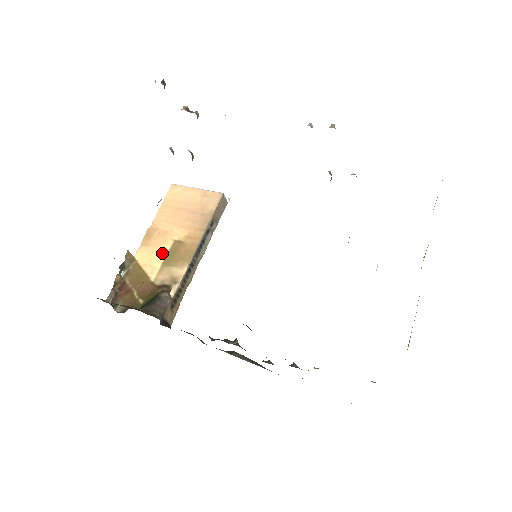
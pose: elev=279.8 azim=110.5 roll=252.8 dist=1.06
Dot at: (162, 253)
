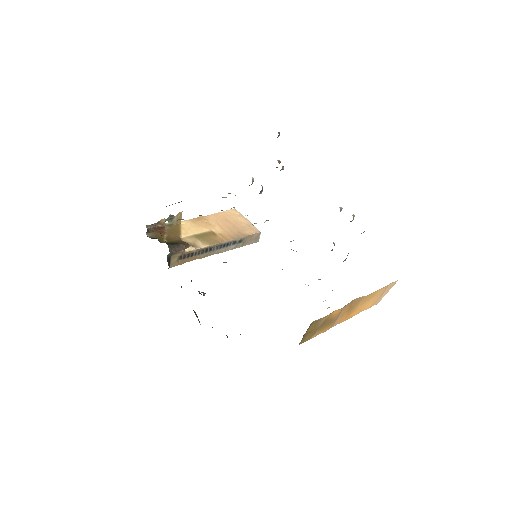
Dot at: (199, 231)
